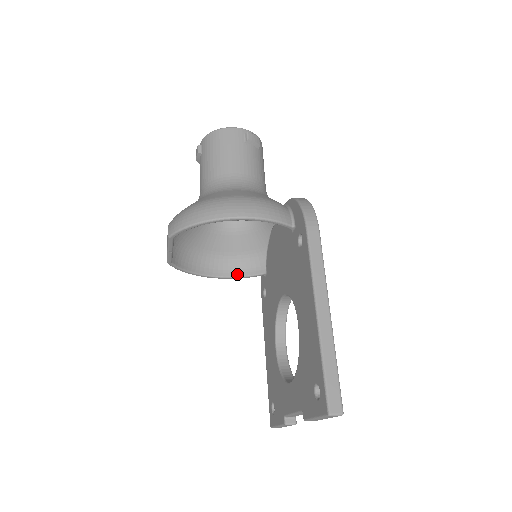
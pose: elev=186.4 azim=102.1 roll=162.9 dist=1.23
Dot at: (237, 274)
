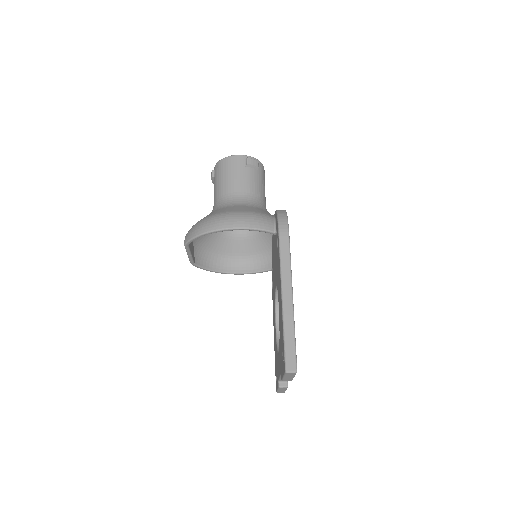
Dot at: (250, 270)
